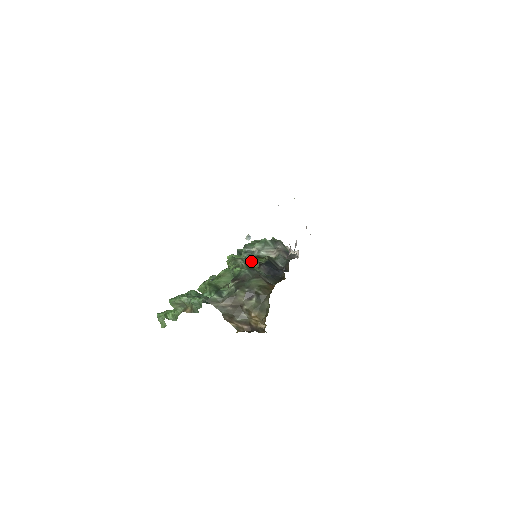
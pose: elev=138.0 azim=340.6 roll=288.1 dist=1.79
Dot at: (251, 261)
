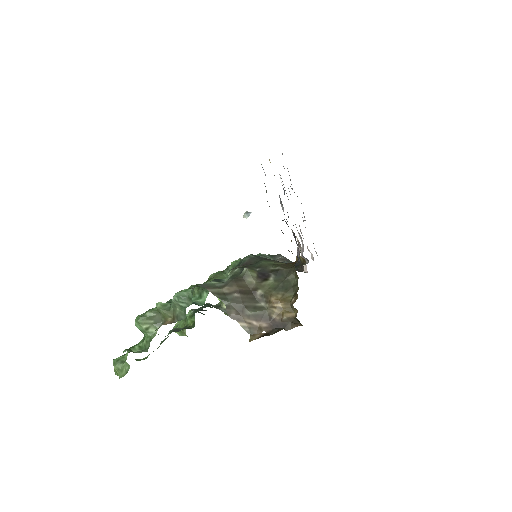
Dot at: occluded
